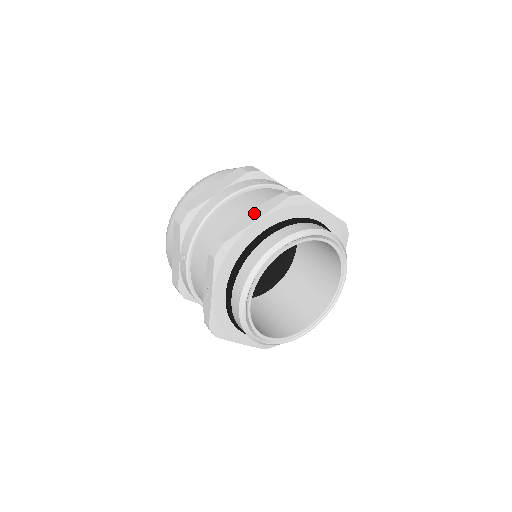
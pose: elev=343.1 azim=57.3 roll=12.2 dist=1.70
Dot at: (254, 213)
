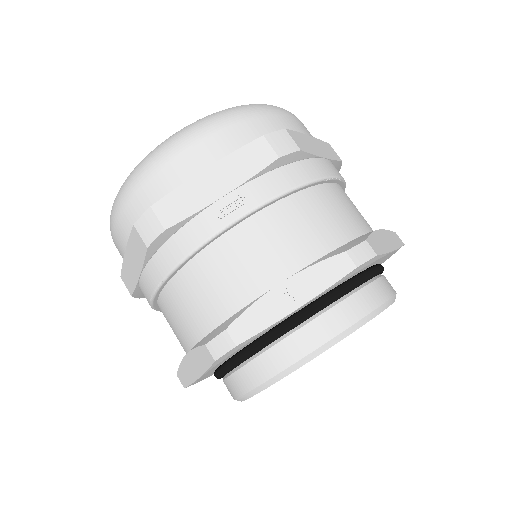
Dot at: (385, 236)
